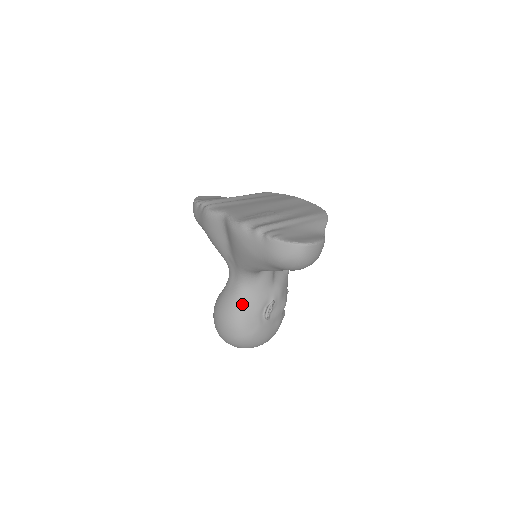
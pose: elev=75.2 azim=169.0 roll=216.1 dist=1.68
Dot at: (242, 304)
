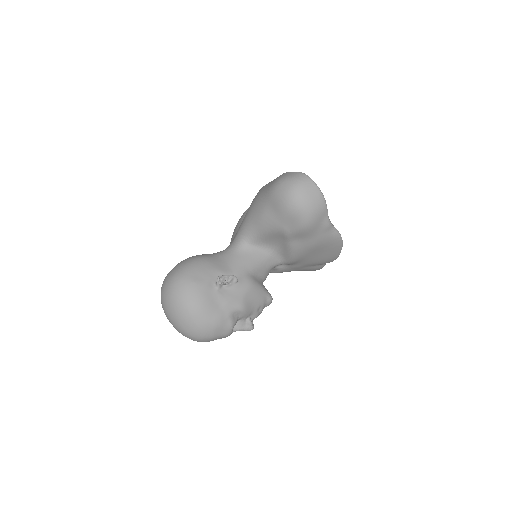
Dot at: (211, 257)
